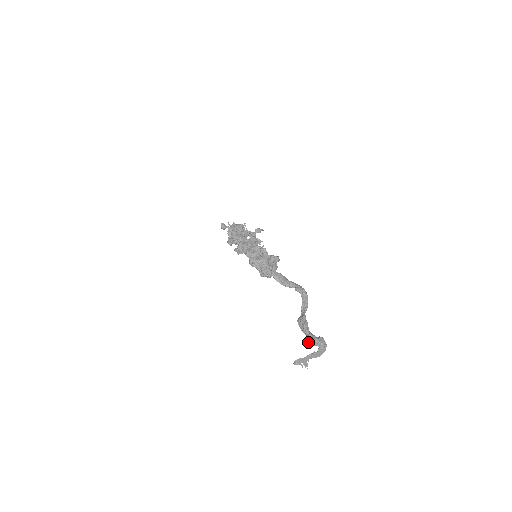
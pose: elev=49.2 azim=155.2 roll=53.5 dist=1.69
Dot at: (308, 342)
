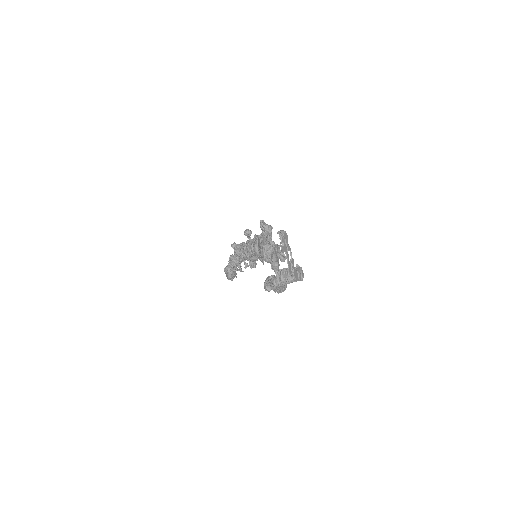
Dot at: (282, 269)
